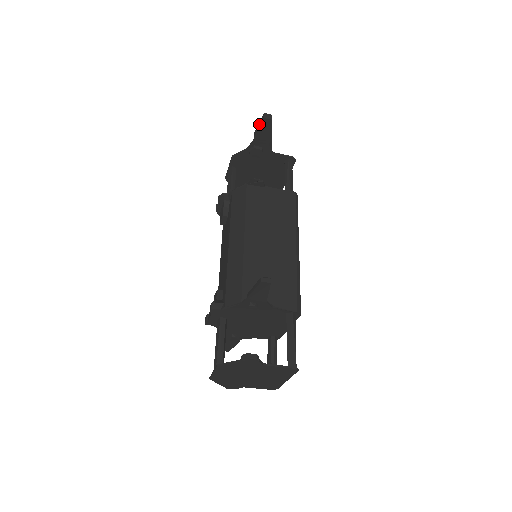
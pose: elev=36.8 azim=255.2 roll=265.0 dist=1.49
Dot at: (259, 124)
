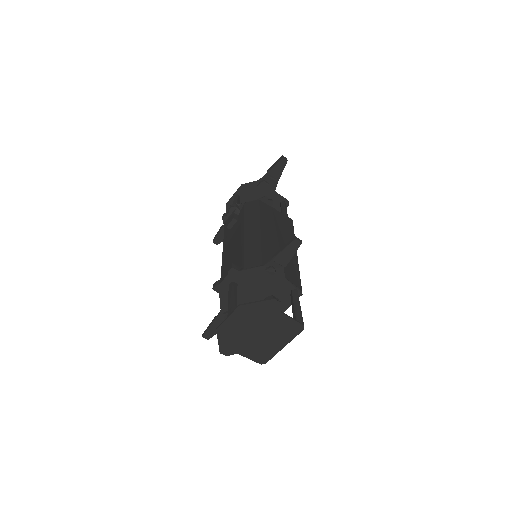
Dot at: (275, 163)
